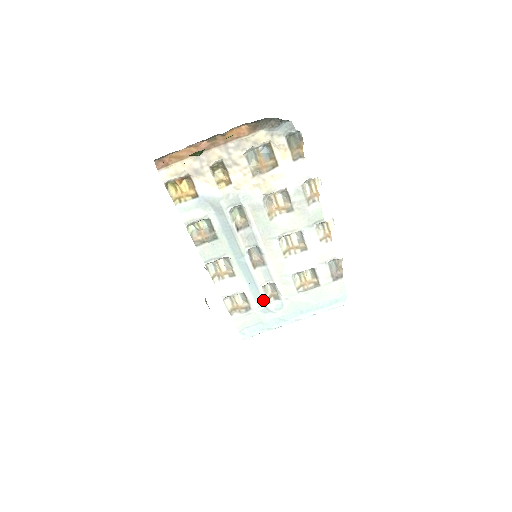
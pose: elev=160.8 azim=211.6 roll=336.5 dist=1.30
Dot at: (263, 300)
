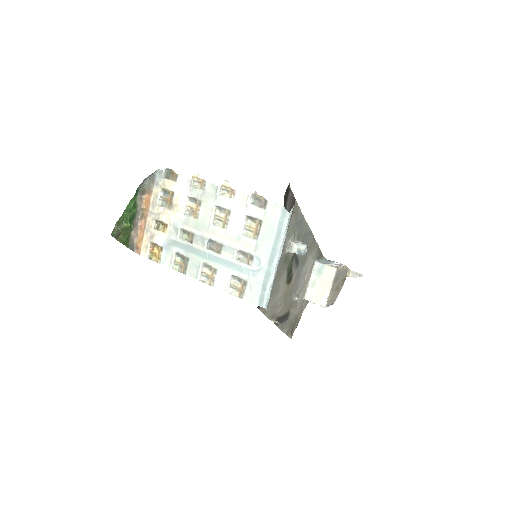
Dot at: (245, 268)
